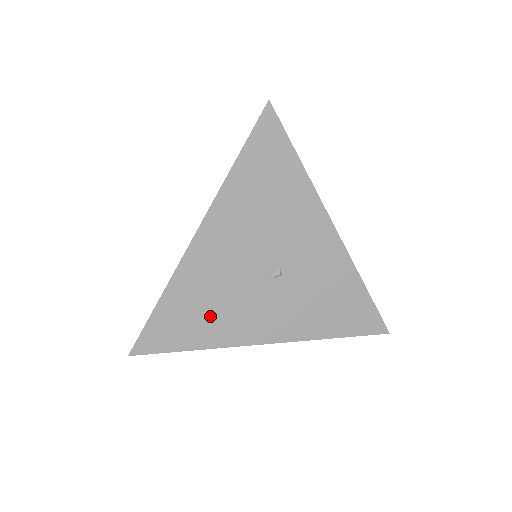
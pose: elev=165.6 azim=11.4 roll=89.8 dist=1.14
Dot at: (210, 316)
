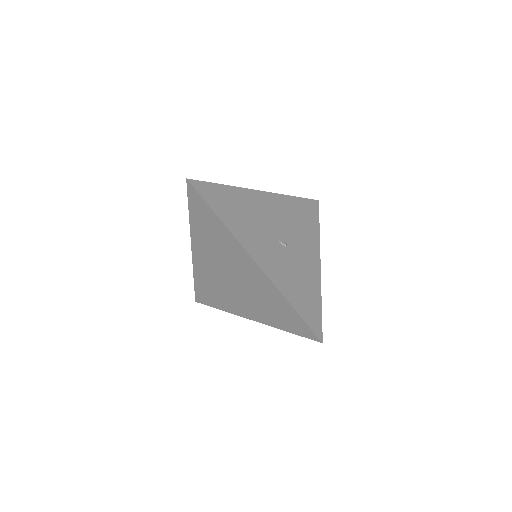
Dot at: (240, 217)
